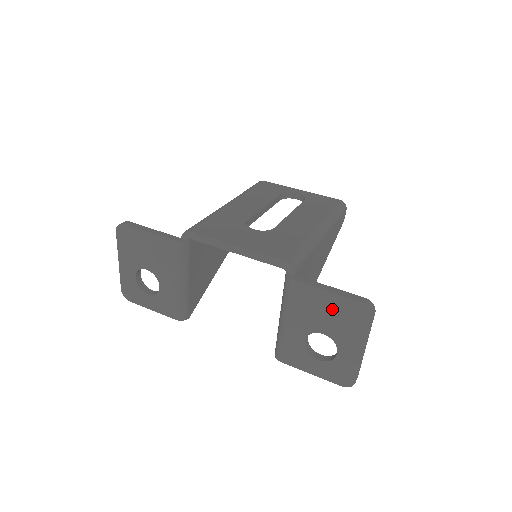
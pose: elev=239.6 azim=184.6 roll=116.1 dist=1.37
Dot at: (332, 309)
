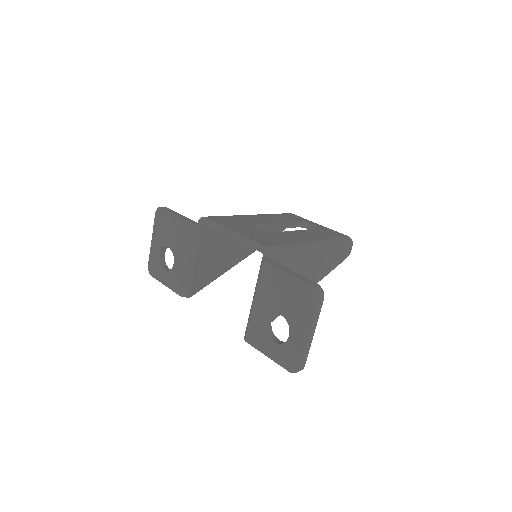
Dot at: (290, 290)
